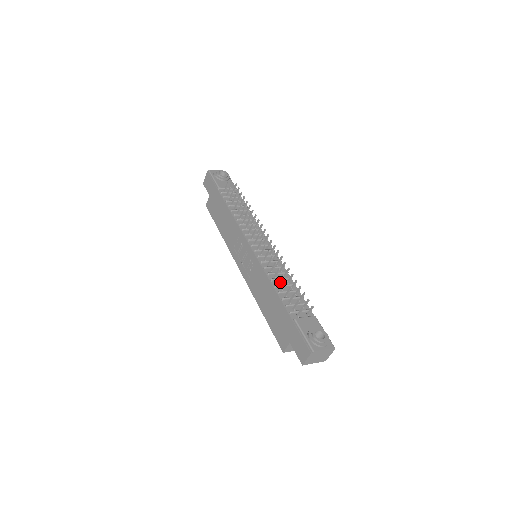
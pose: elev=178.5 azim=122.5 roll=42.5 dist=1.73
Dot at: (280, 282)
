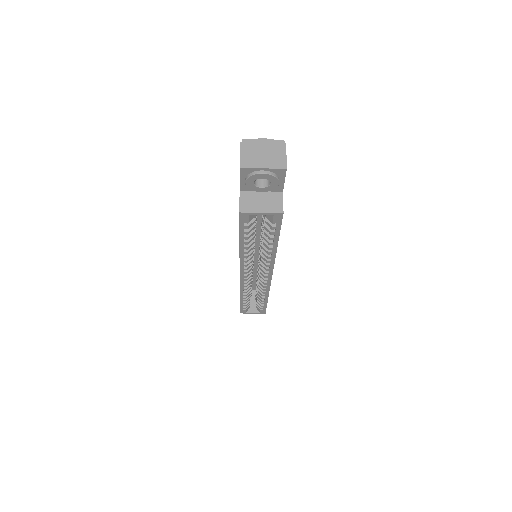
Dot at: occluded
